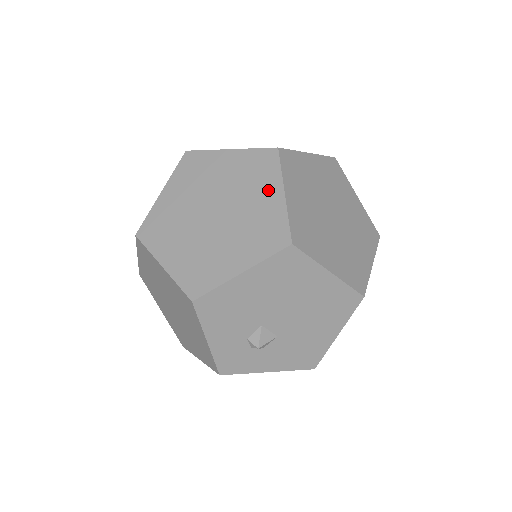
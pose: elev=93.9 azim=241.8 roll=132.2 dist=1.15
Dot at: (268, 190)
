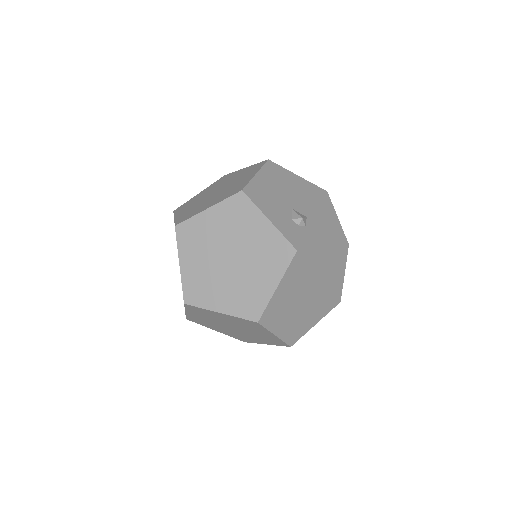
Dot at: (236, 174)
